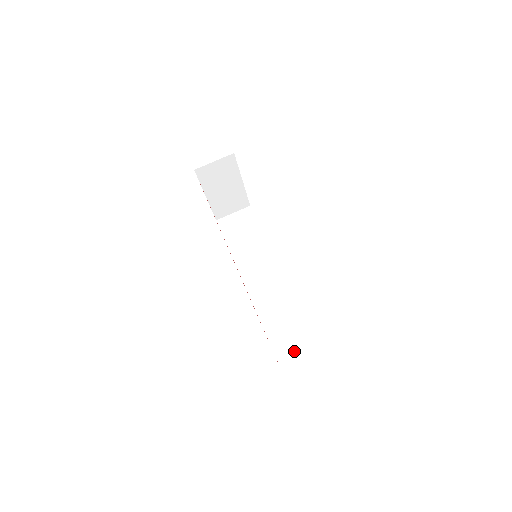
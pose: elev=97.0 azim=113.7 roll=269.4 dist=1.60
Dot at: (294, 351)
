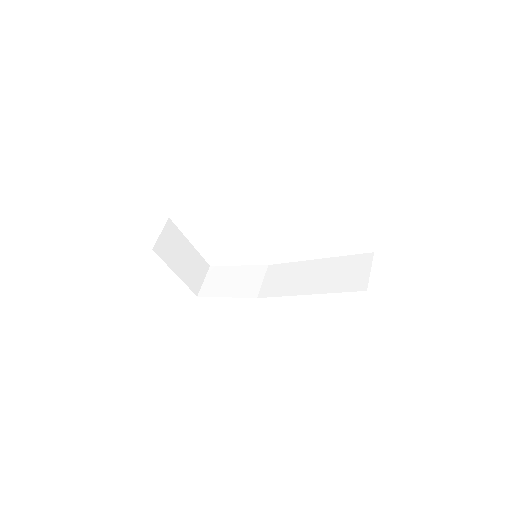
Dot at: (353, 276)
